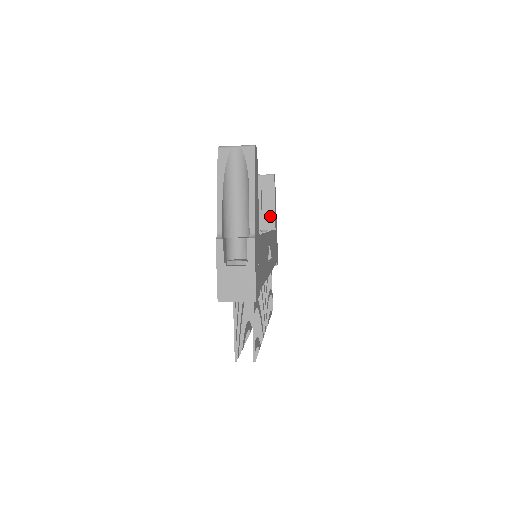
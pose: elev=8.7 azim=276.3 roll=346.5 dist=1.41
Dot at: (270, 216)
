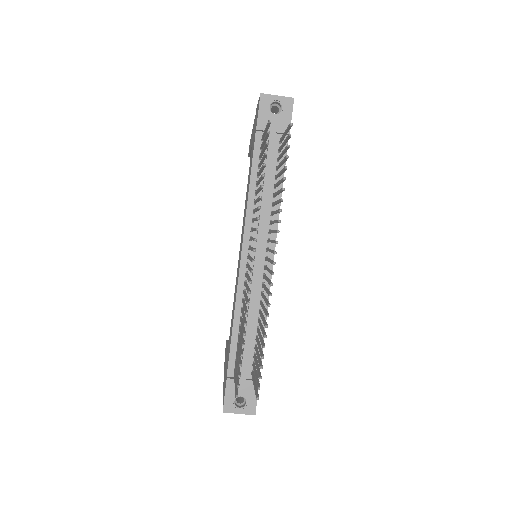
Dot at: occluded
